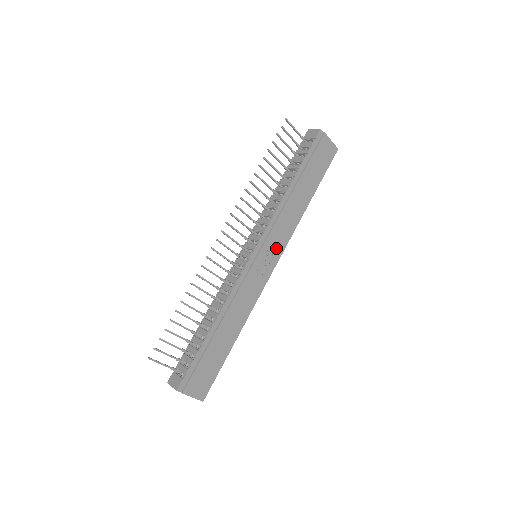
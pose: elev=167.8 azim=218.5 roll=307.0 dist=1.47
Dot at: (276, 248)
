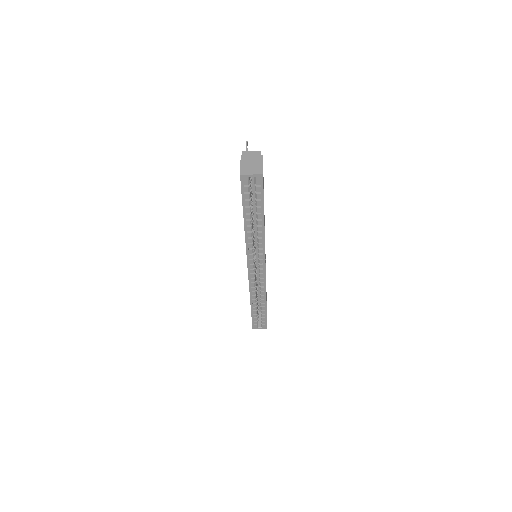
Dot at: occluded
